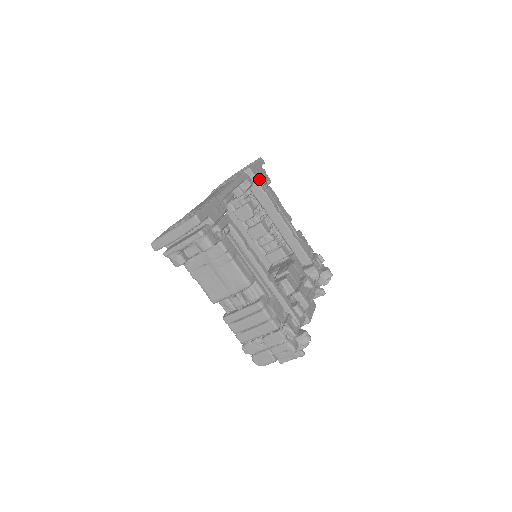
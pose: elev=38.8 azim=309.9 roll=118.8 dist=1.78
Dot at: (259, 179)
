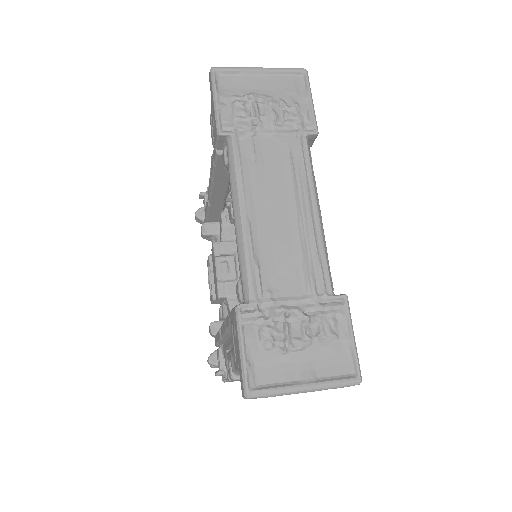
Dot at: occluded
